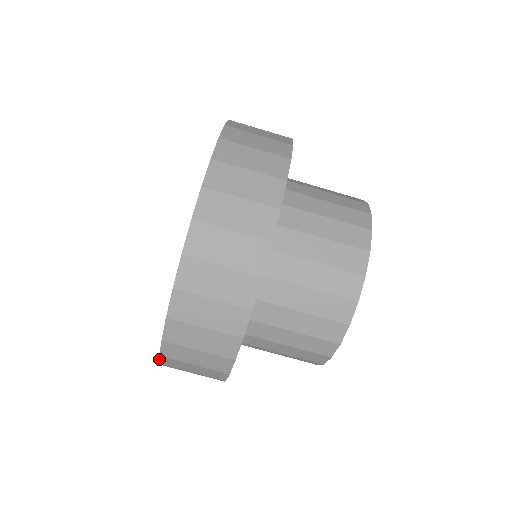
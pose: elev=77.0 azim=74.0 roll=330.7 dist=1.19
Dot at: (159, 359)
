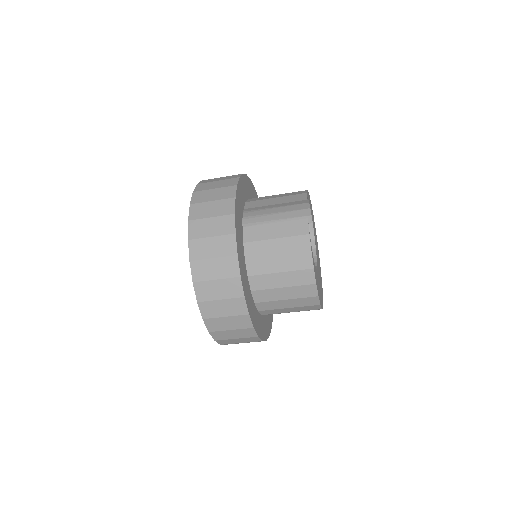
Dot at: occluded
